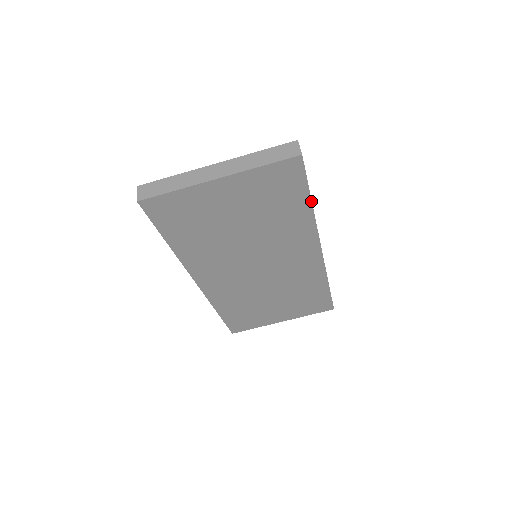
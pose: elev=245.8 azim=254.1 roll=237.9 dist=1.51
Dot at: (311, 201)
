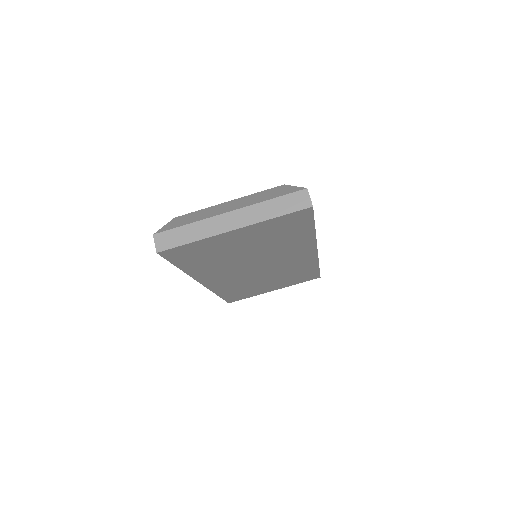
Dot at: occluded
